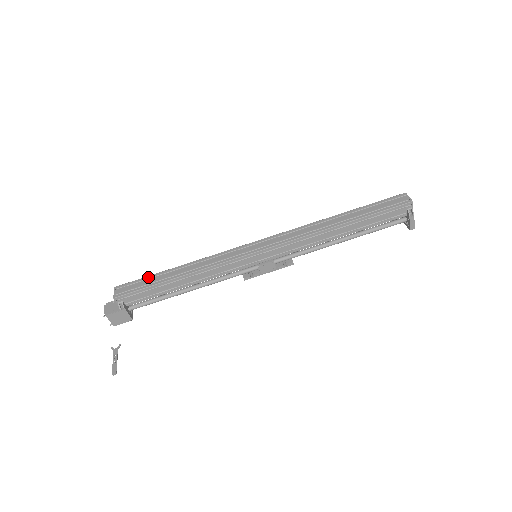
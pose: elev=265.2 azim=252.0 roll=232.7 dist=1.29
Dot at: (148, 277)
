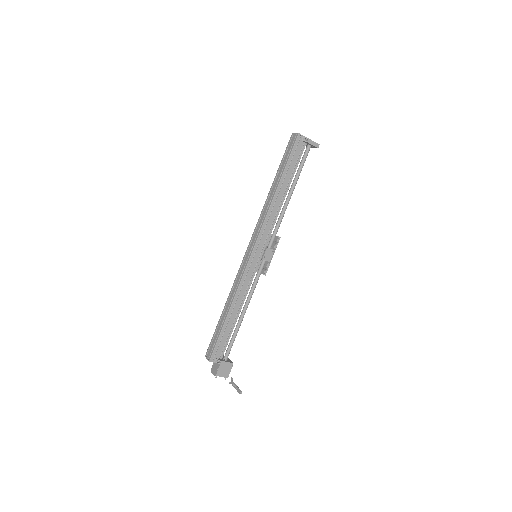
Dot at: (215, 331)
